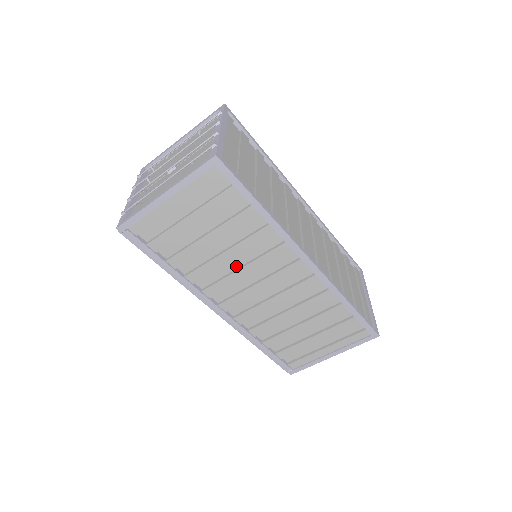
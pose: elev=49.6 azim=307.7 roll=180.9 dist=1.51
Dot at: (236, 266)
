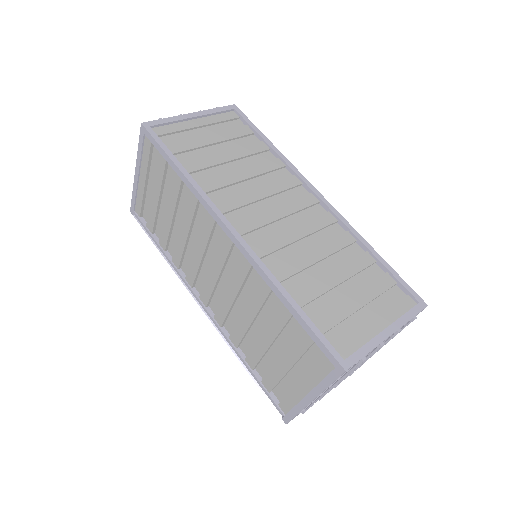
Dot at: occluded
